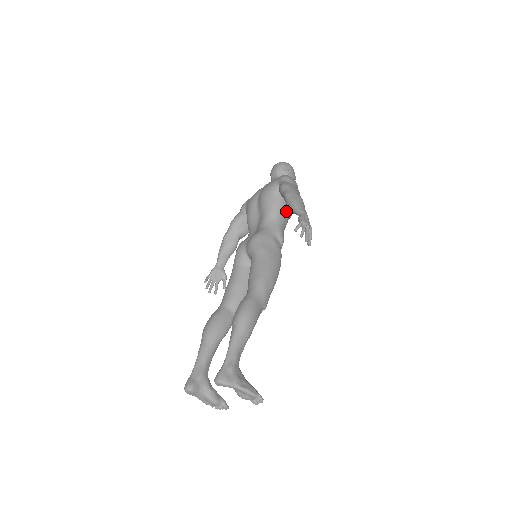
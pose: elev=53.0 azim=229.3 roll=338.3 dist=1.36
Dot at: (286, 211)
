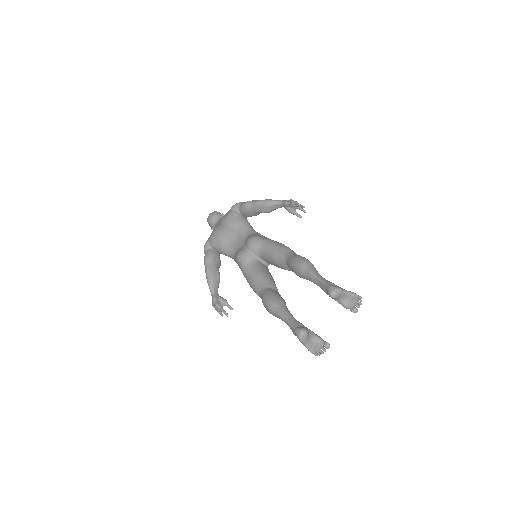
Dot at: occluded
